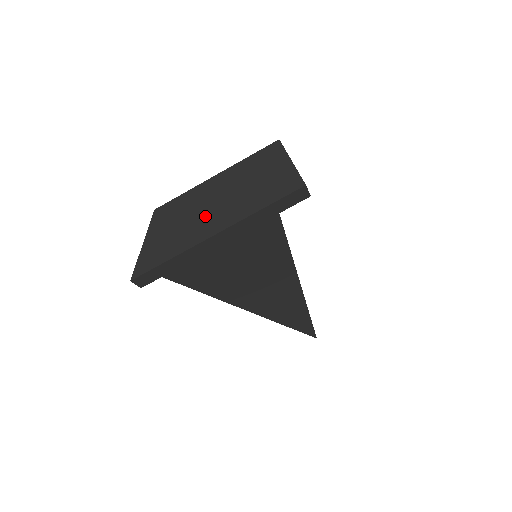
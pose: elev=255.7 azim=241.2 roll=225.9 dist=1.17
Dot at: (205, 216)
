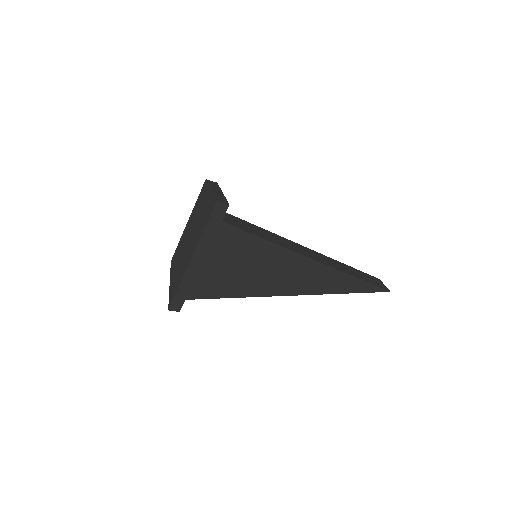
Dot at: (186, 251)
